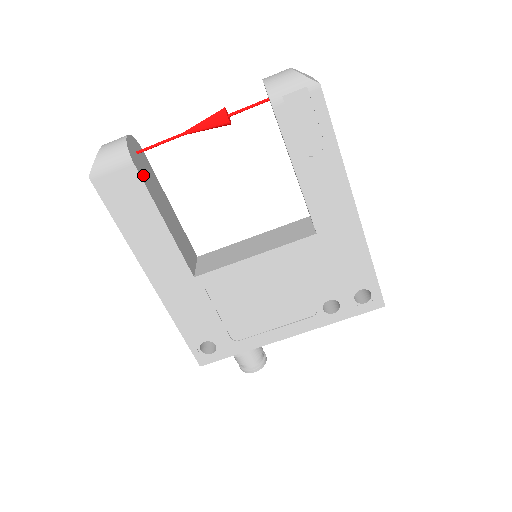
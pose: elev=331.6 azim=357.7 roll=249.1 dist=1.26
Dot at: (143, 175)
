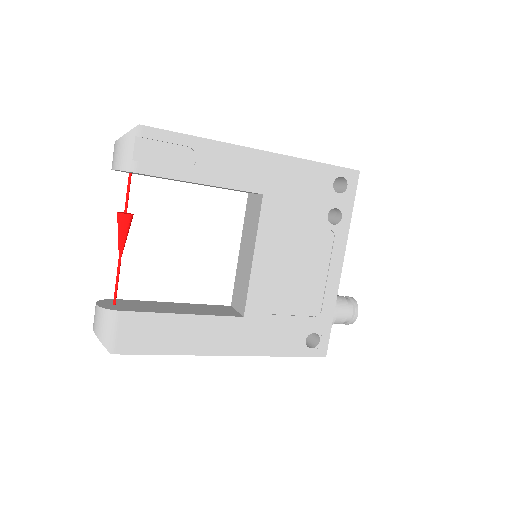
Dot at: (134, 309)
